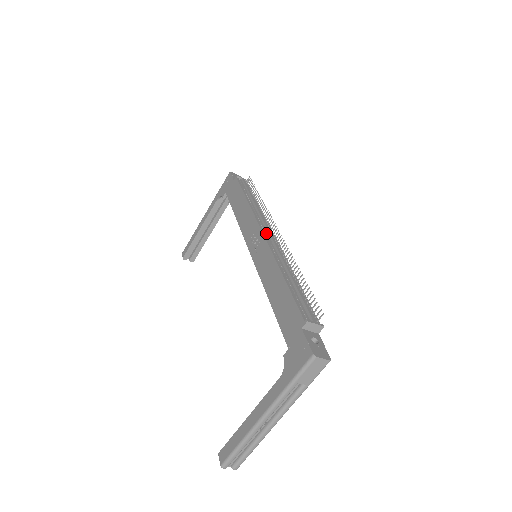
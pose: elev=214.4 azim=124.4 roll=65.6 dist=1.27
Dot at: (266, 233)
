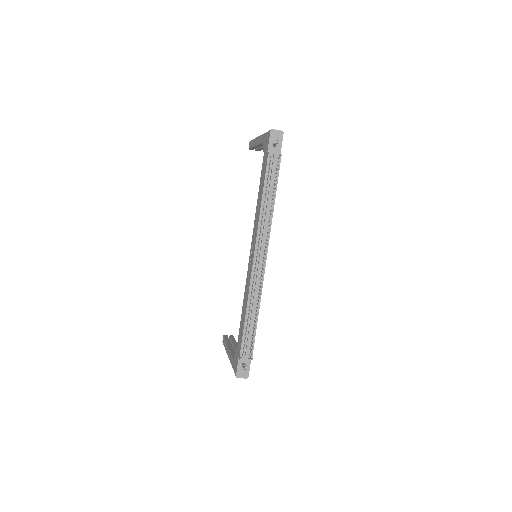
Dot at: (257, 258)
